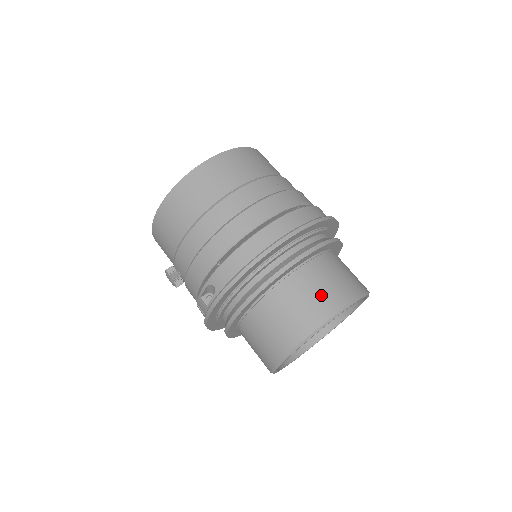
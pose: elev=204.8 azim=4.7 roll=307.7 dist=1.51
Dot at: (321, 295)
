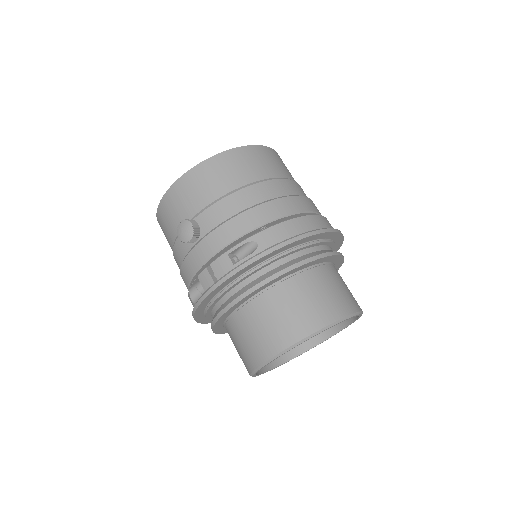
Dot at: (345, 293)
